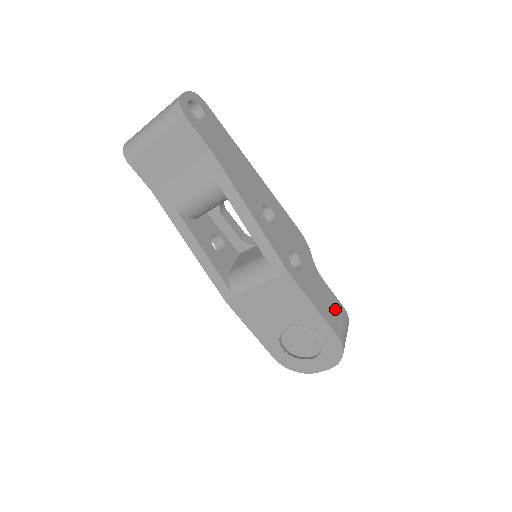
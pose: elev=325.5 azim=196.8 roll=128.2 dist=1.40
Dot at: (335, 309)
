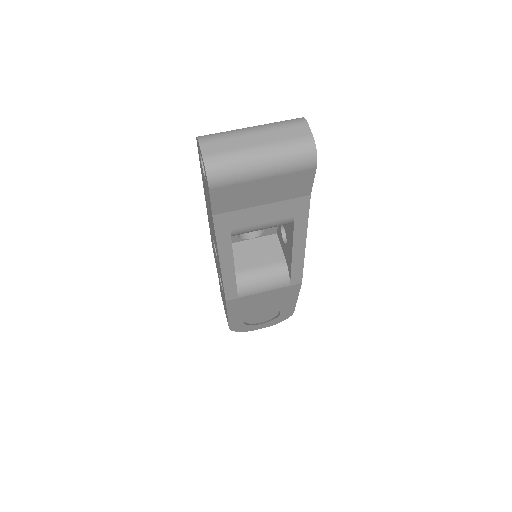
Dot at: occluded
